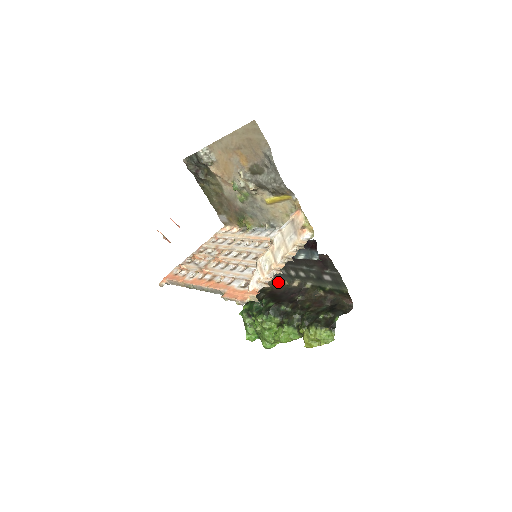
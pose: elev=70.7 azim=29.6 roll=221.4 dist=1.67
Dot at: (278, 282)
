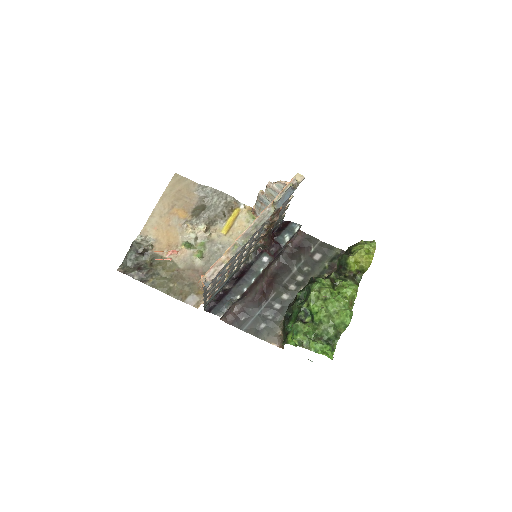
Dot at: occluded
